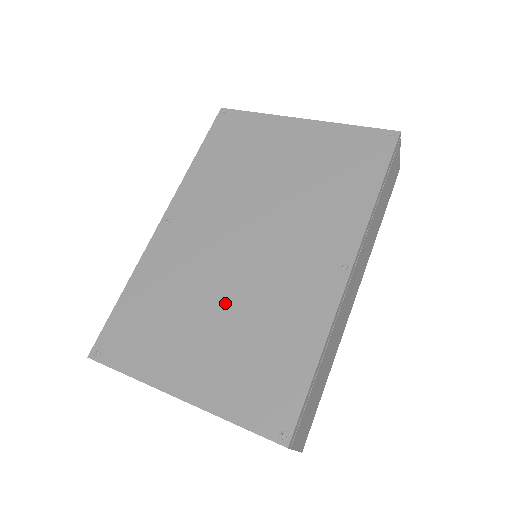
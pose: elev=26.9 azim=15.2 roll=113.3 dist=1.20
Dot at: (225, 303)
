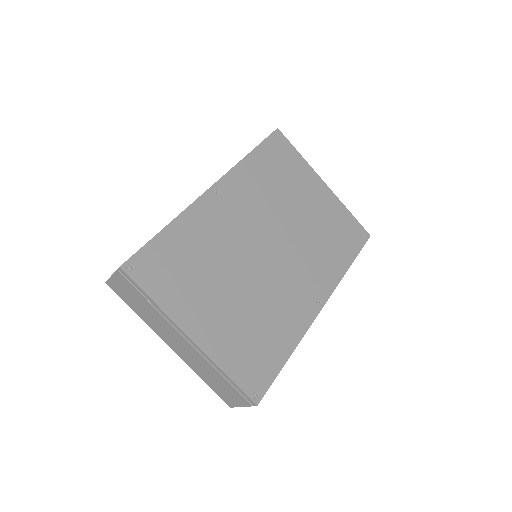
Dot at: (243, 285)
